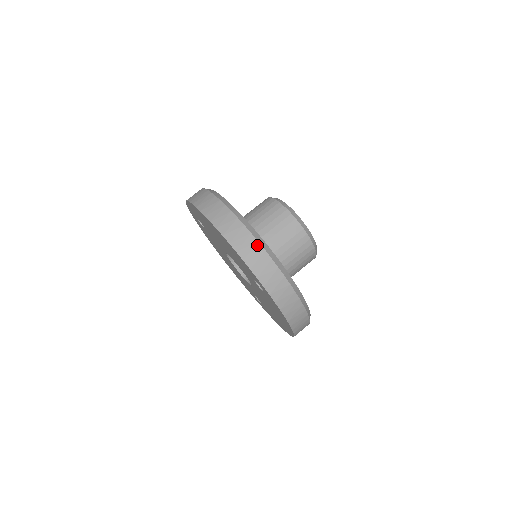
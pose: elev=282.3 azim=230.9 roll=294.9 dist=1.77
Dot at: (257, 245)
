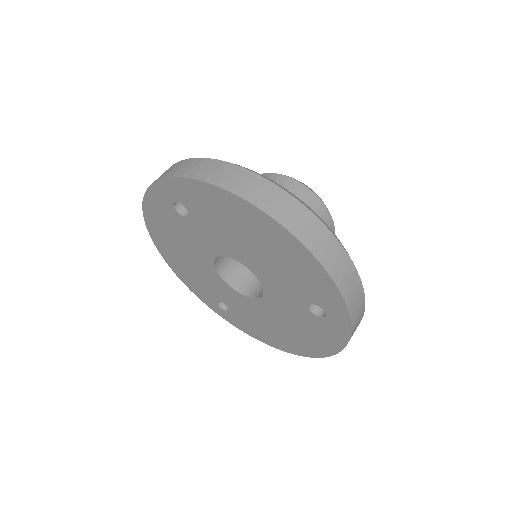
Dot at: (349, 262)
